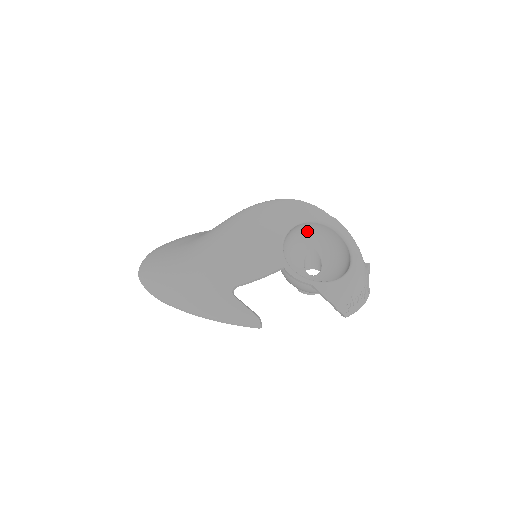
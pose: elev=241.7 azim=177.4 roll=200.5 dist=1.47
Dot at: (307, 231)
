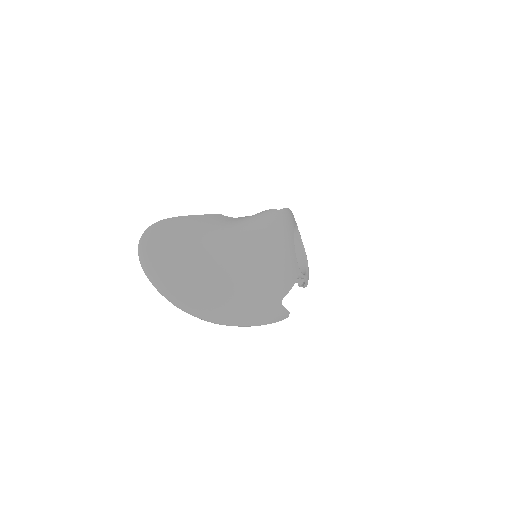
Dot at: occluded
